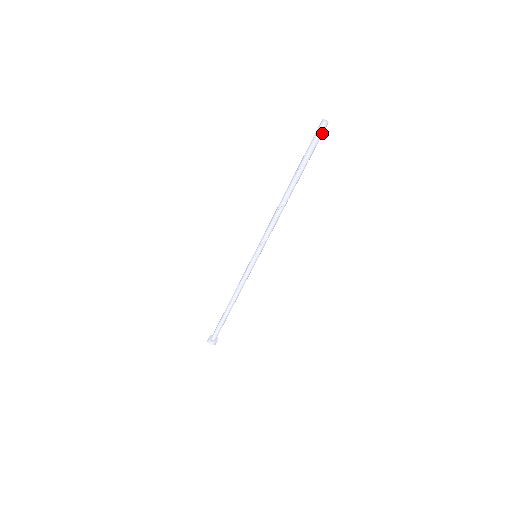
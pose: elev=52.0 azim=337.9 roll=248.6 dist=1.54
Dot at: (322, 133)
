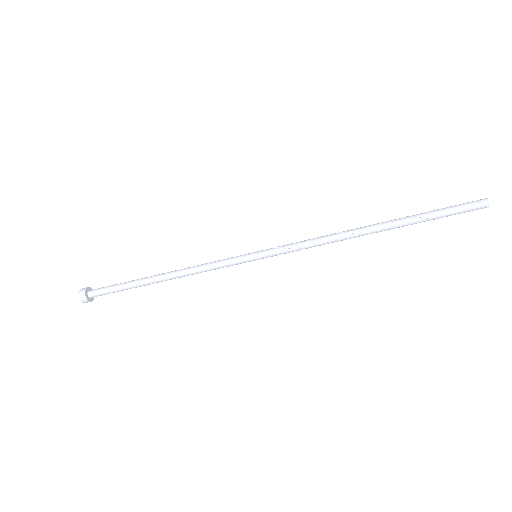
Dot at: (472, 208)
